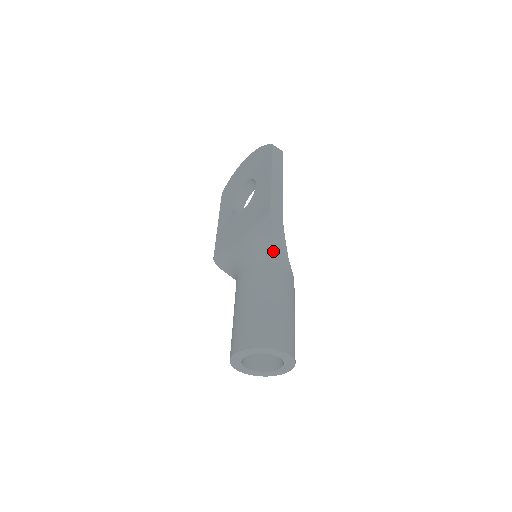
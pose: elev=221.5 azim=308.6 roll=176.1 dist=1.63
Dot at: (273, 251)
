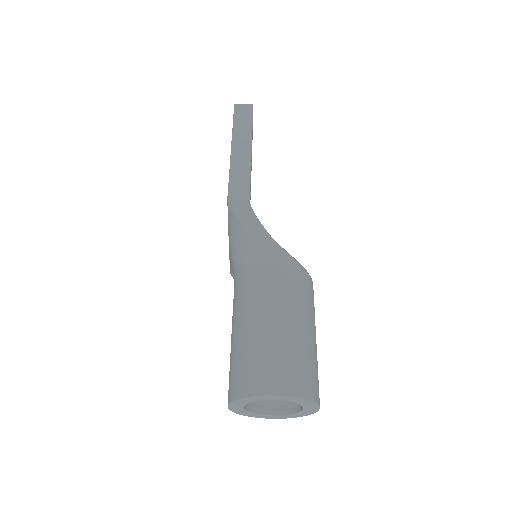
Dot at: (253, 248)
